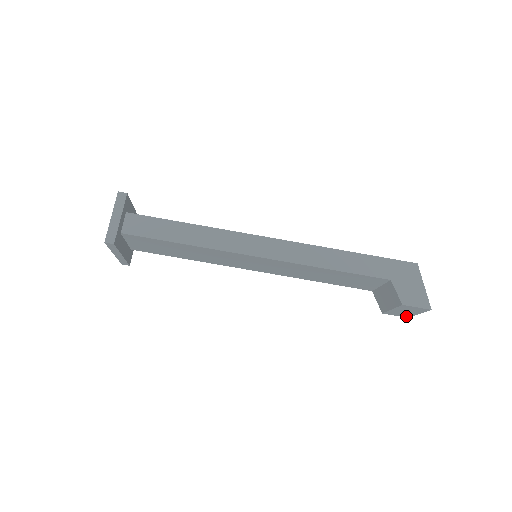
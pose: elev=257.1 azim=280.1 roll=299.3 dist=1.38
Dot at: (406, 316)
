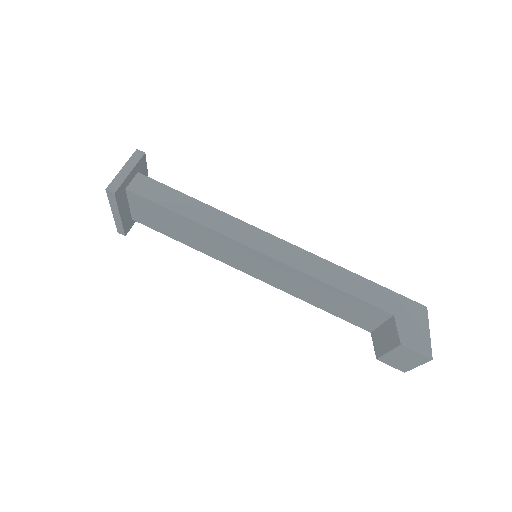
Dot at: (402, 369)
